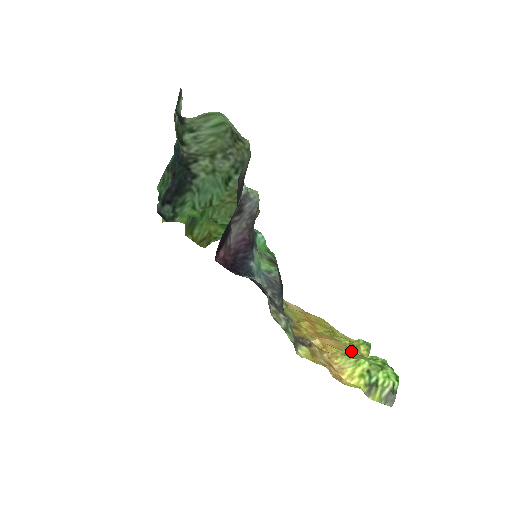
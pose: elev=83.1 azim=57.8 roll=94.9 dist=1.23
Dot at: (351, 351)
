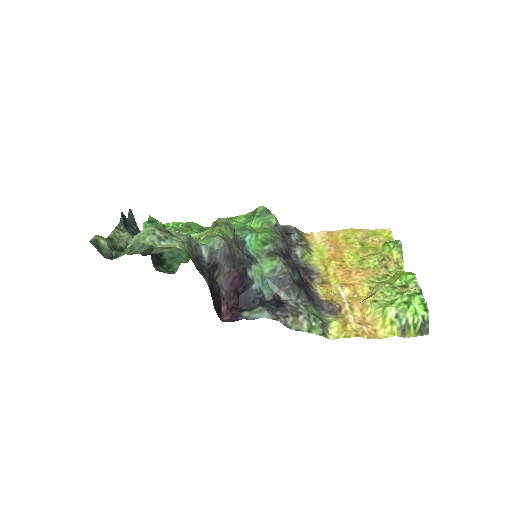
Dot at: (383, 270)
